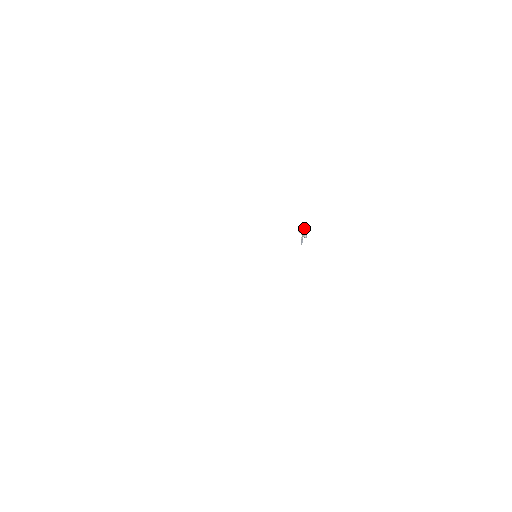
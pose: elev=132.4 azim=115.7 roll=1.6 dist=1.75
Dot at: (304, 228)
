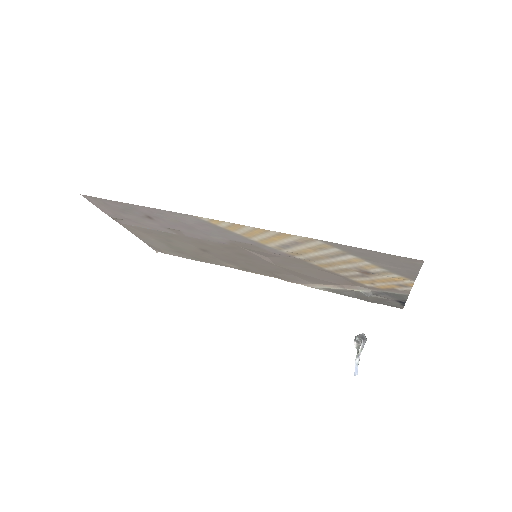
Dot at: (363, 334)
